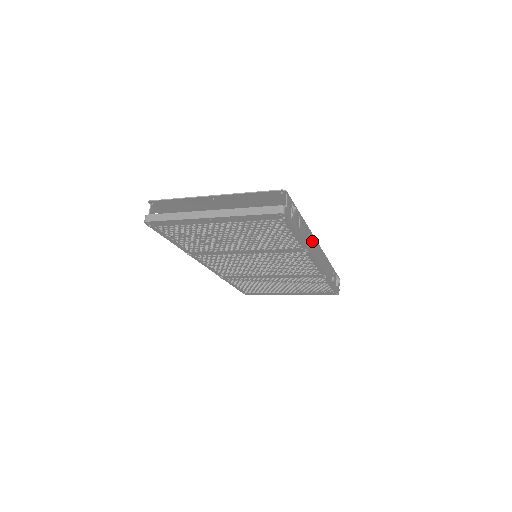
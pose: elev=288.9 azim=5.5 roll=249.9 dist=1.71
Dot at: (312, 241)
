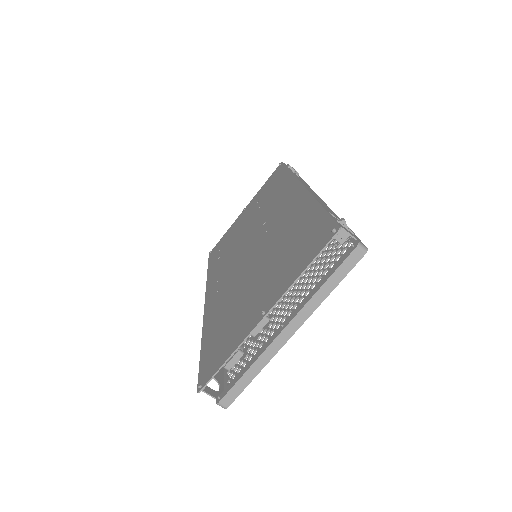
Dot at: (316, 197)
